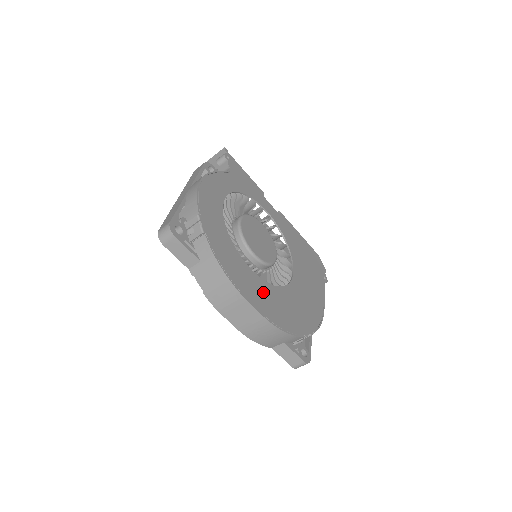
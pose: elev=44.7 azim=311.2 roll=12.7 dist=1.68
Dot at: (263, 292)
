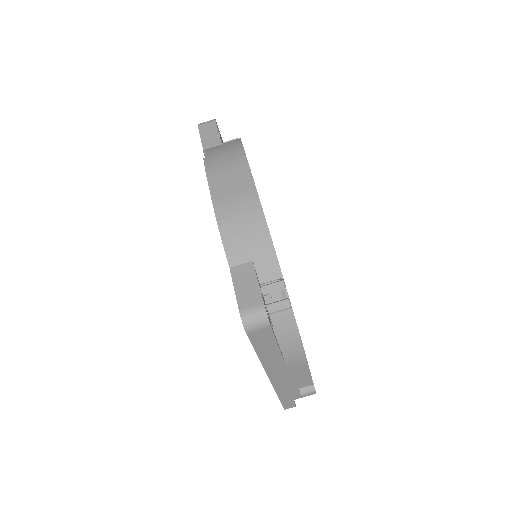
Dot at: occluded
